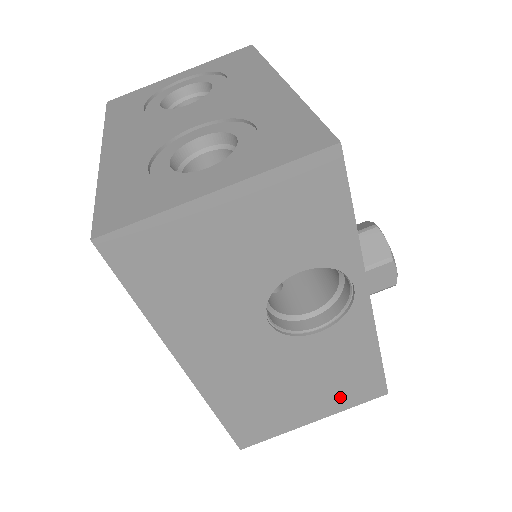
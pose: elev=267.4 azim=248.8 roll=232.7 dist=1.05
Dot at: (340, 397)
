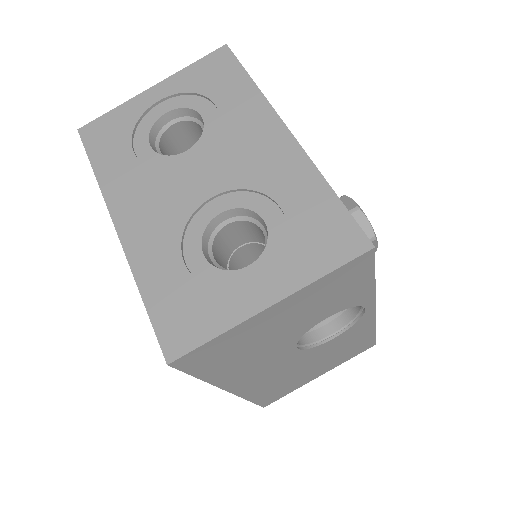
Dot at: (341, 359)
